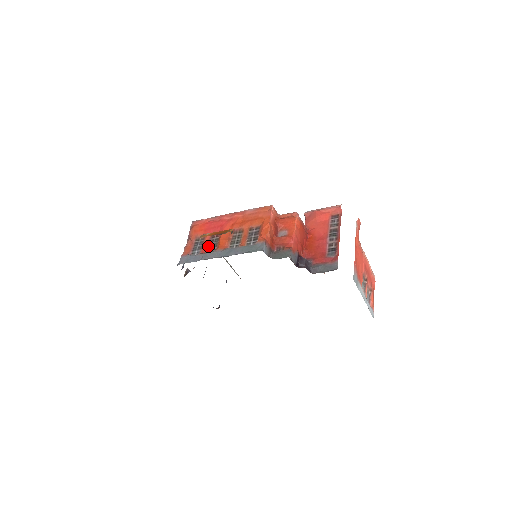
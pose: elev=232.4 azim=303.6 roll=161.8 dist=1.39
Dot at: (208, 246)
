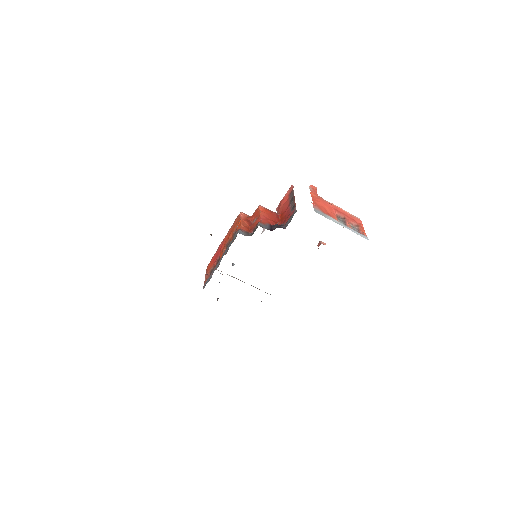
Dot at: occluded
